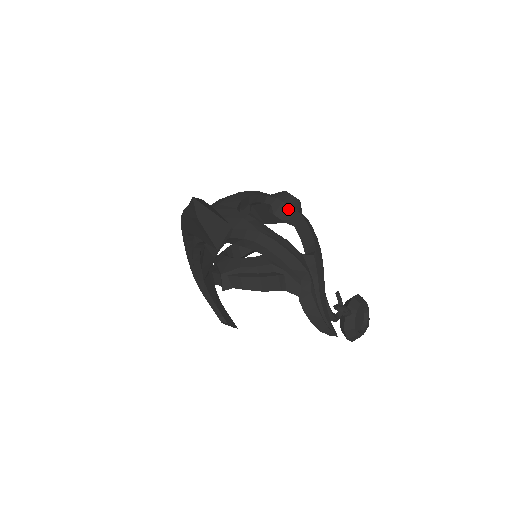
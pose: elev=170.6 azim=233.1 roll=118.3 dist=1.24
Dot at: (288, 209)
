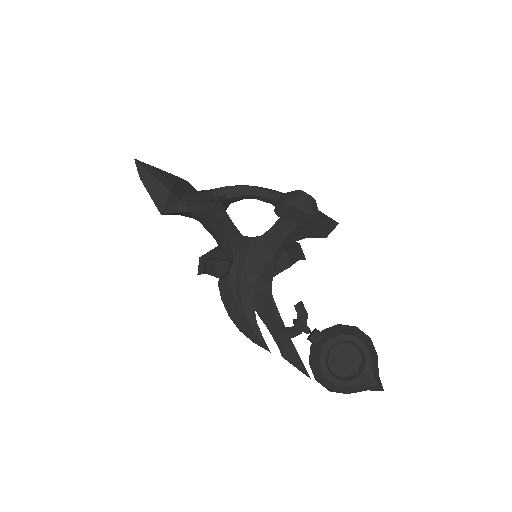
Dot at: (284, 204)
